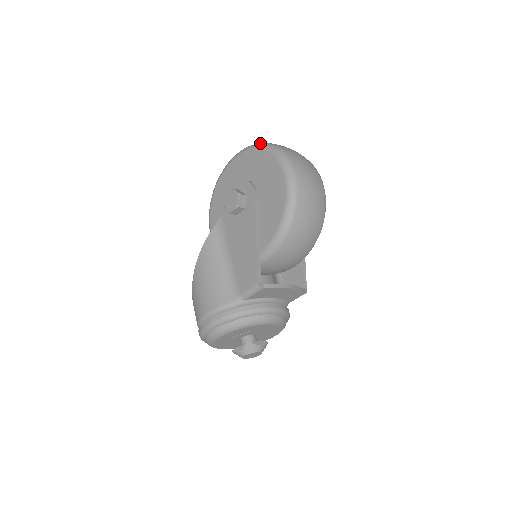
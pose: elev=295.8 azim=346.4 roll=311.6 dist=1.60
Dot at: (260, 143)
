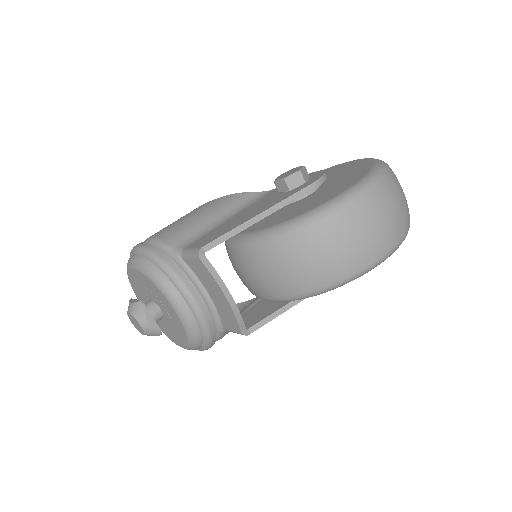
Dot at: occluded
